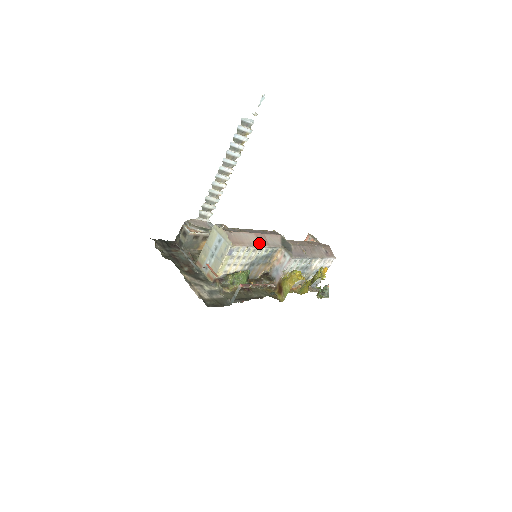
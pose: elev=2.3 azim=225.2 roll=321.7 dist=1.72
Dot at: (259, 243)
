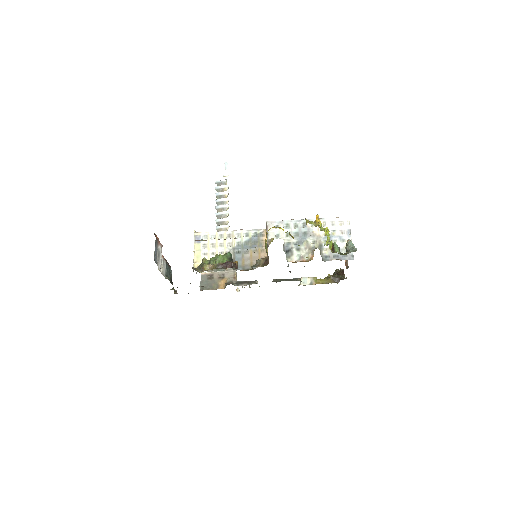
Dot at: (235, 231)
